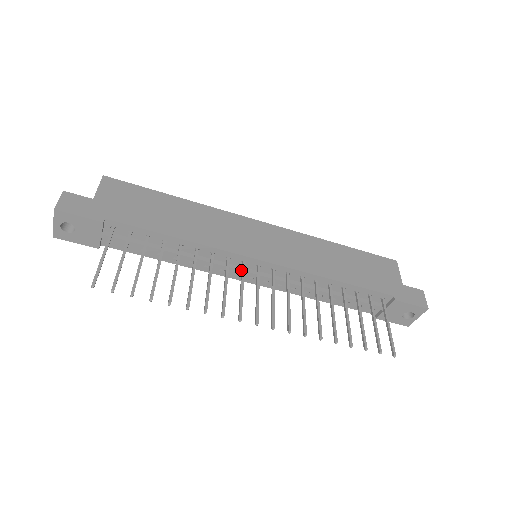
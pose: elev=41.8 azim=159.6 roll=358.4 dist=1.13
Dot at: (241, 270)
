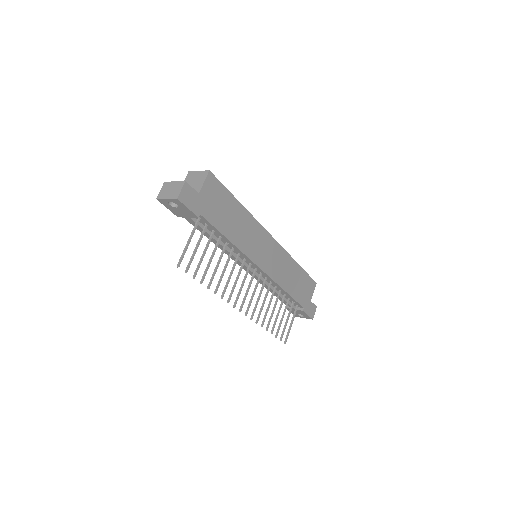
Dot at: (247, 269)
